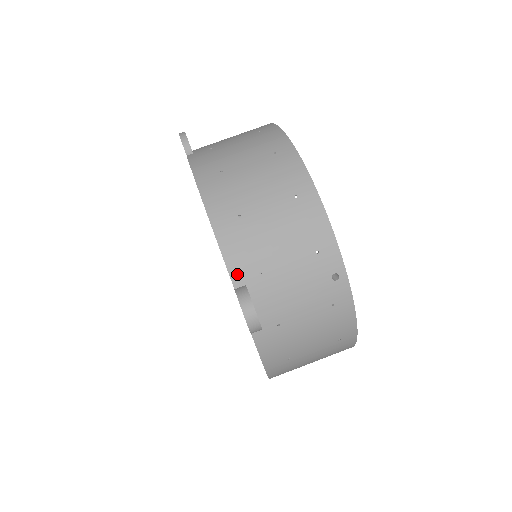
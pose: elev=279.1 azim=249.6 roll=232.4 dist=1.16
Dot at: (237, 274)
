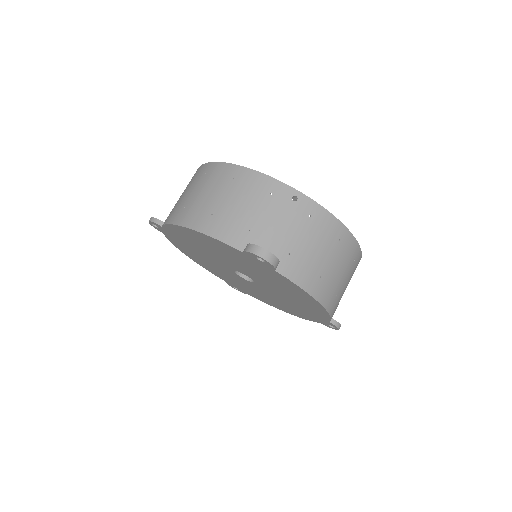
Dot at: (237, 243)
